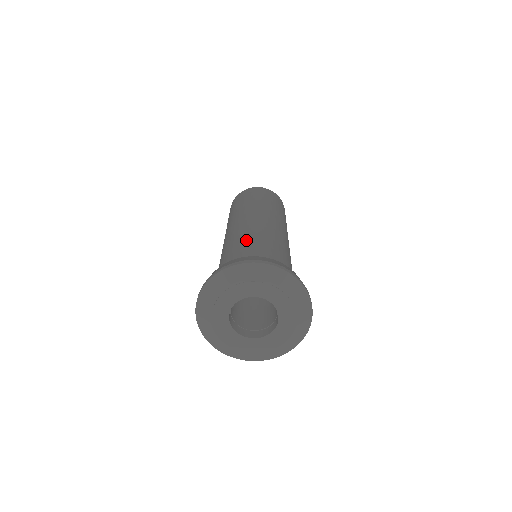
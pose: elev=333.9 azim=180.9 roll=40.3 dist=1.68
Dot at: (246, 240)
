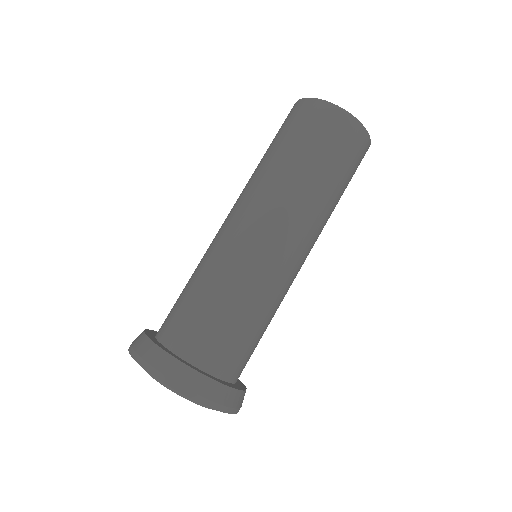
Dot at: (193, 274)
